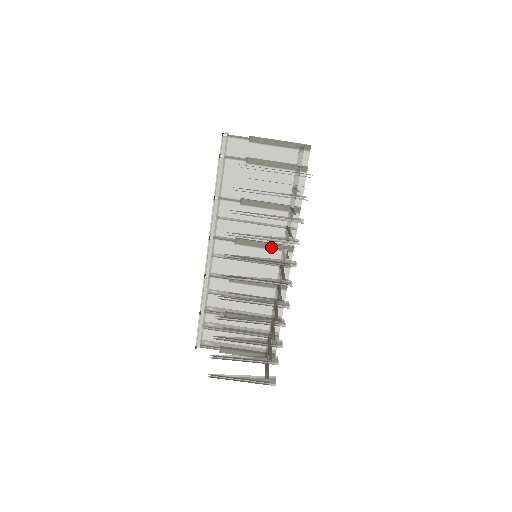
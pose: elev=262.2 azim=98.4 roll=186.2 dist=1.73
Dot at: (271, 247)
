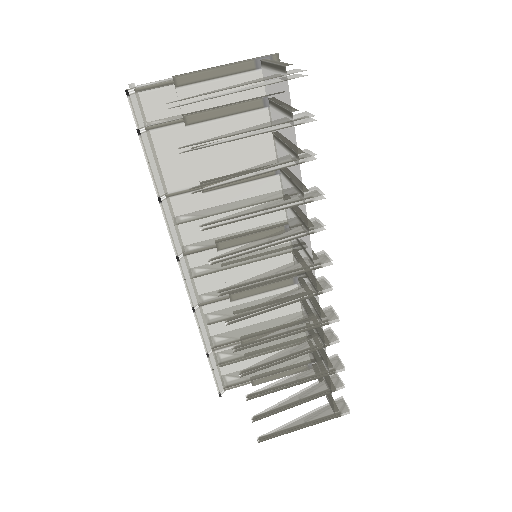
Dot at: occluded
